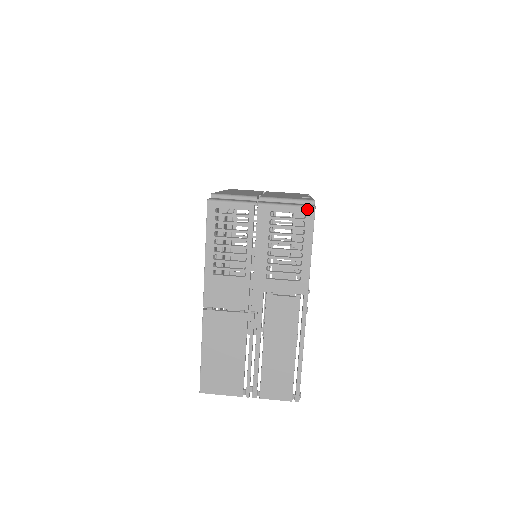
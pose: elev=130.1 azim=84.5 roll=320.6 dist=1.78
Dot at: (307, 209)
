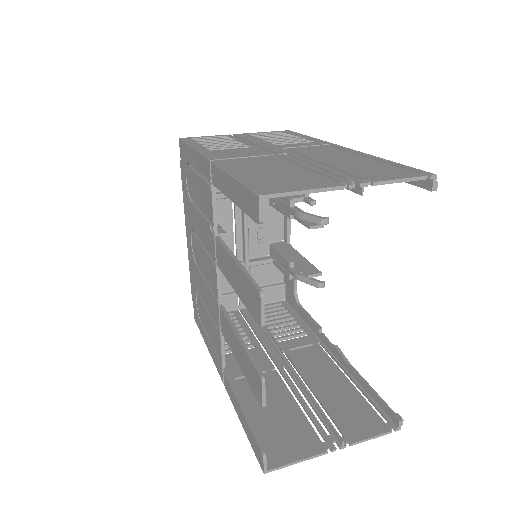
Dot at: (282, 131)
